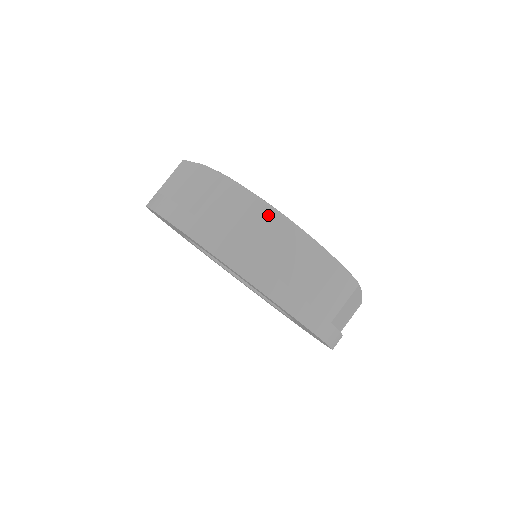
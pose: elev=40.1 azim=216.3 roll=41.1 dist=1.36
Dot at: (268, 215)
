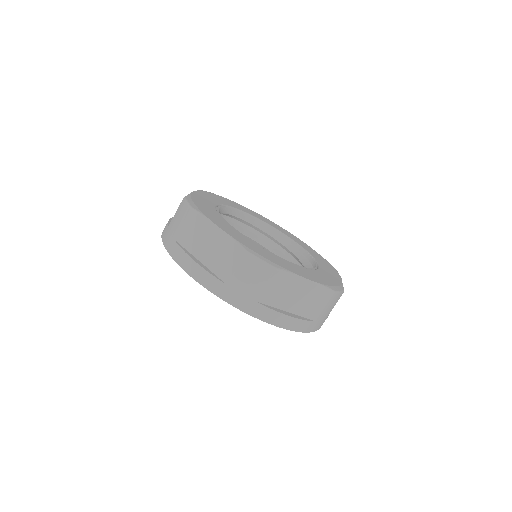
Dot at: (284, 278)
